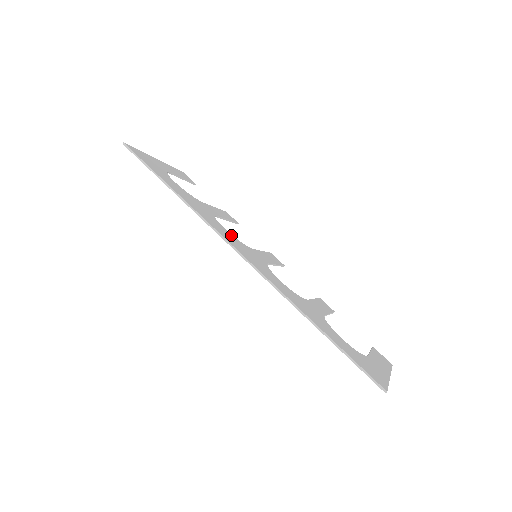
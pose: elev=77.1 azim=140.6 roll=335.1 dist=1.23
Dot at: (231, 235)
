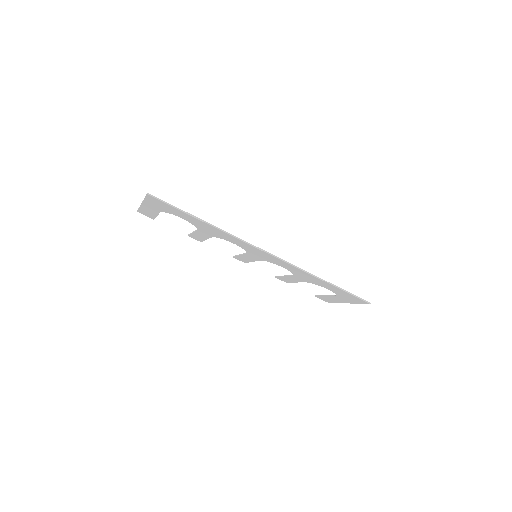
Dot at: occluded
